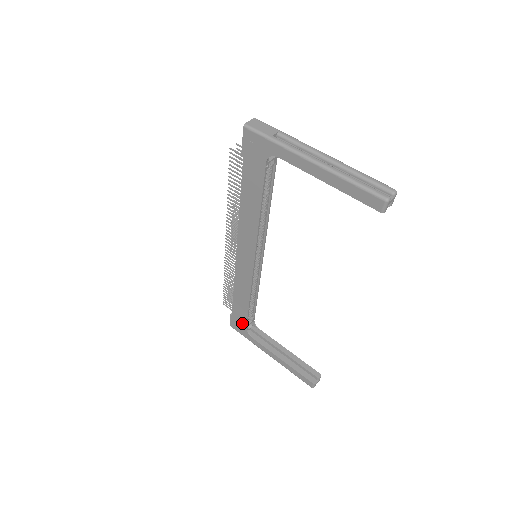
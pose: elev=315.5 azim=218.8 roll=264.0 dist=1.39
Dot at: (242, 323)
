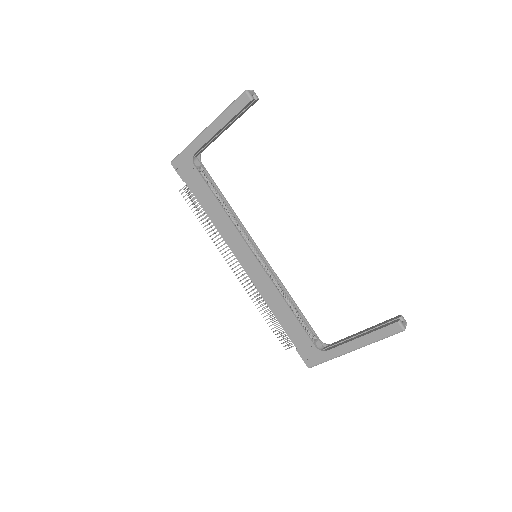
Dot at: (308, 345)
